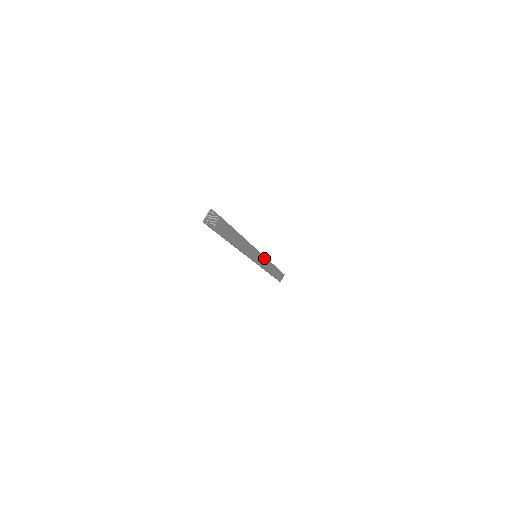
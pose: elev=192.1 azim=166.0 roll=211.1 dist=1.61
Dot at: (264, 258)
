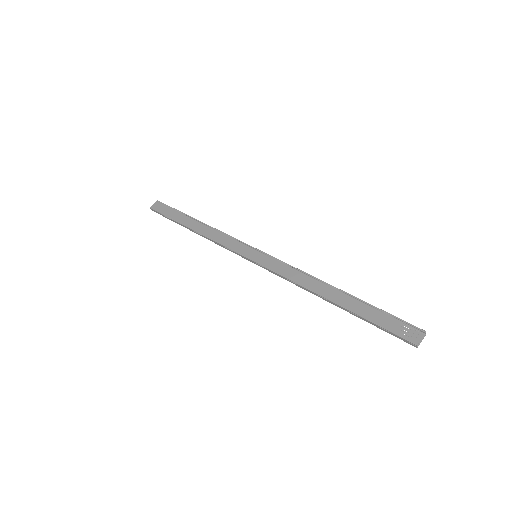
Dot at: (239, 243)
